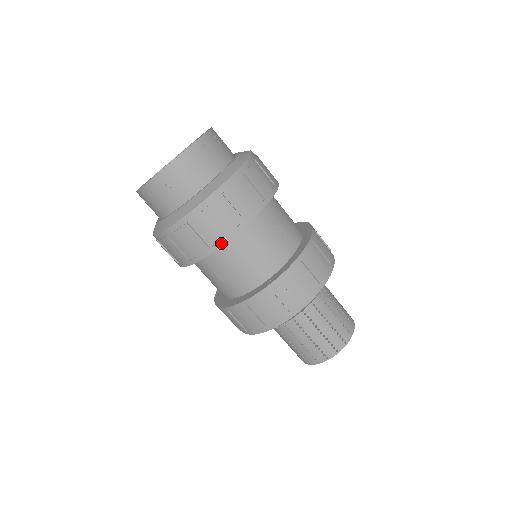
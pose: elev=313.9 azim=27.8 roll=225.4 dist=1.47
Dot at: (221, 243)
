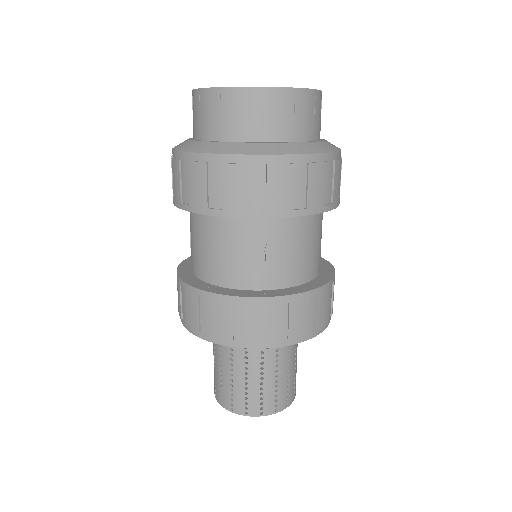
Dot at: (190, 208)
